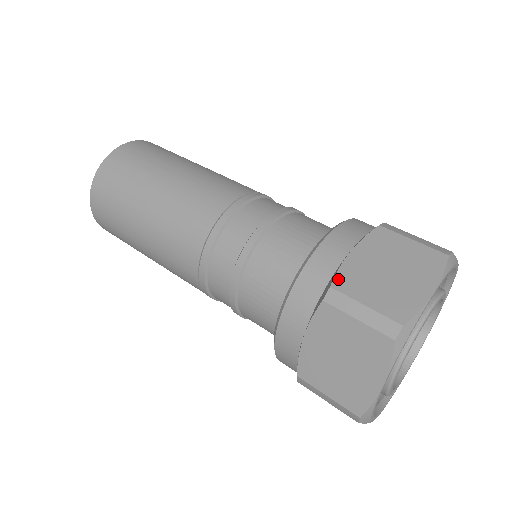
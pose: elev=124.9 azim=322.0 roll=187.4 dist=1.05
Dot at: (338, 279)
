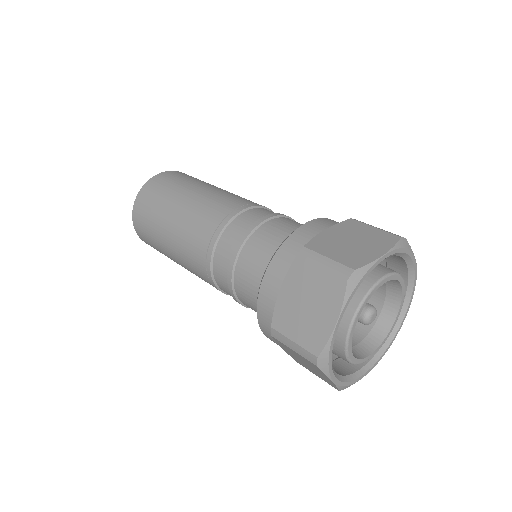
Dot at: (275, 319)
